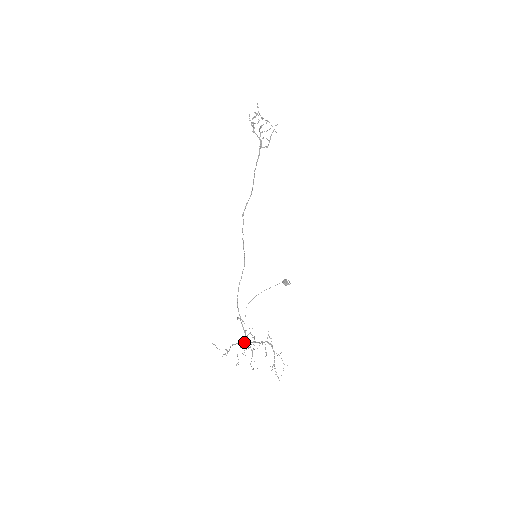
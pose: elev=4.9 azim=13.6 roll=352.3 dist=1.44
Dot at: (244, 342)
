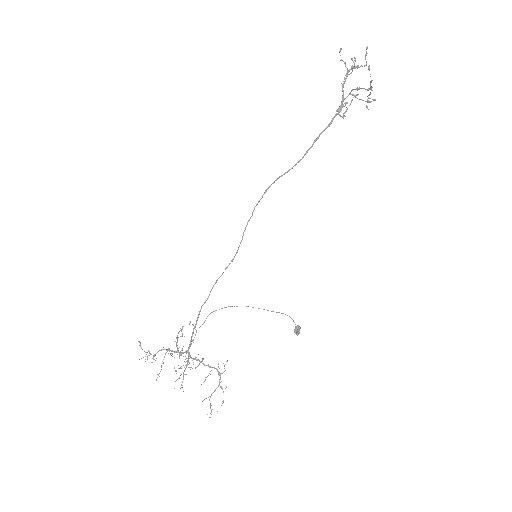
Dot at: (182, 353)
